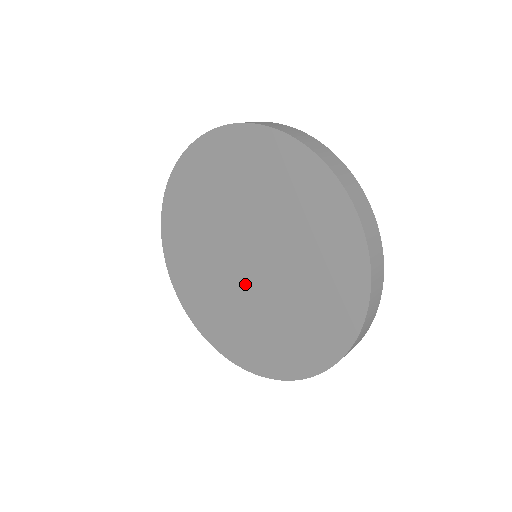
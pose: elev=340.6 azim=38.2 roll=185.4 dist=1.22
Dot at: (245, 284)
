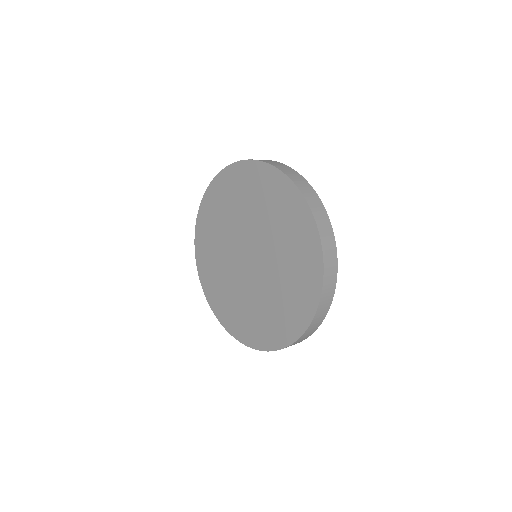
Dot at: (239, 267)
